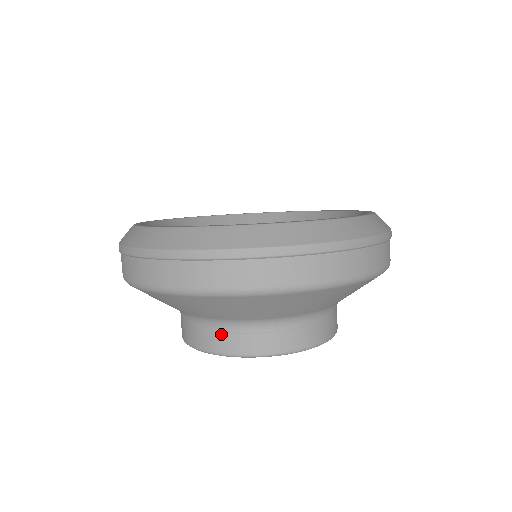
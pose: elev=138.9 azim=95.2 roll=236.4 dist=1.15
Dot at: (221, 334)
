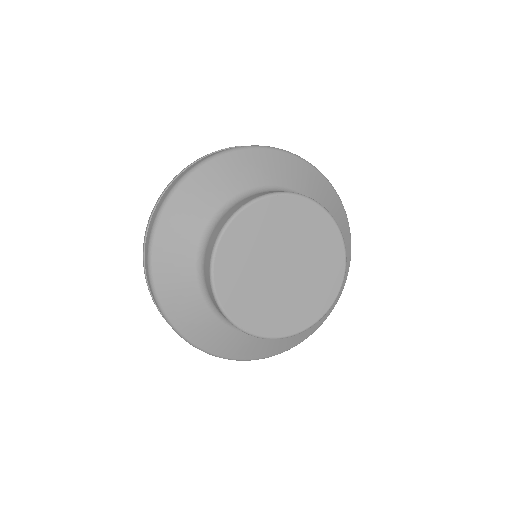
Dot at: (244, 200)
